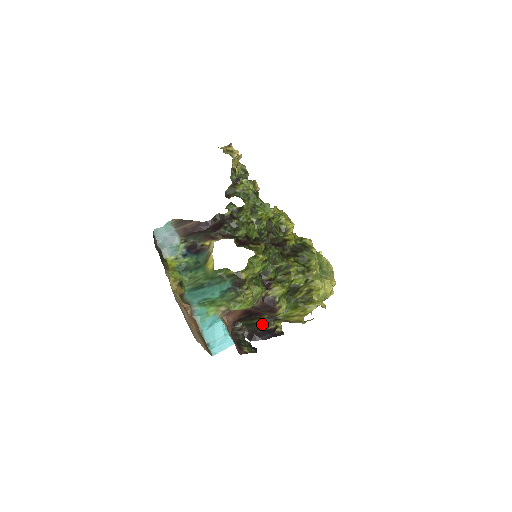
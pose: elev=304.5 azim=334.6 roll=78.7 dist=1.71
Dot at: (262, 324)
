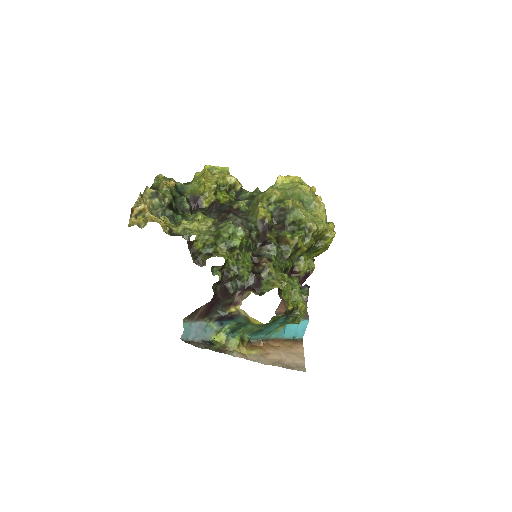
Dot at: occluded
